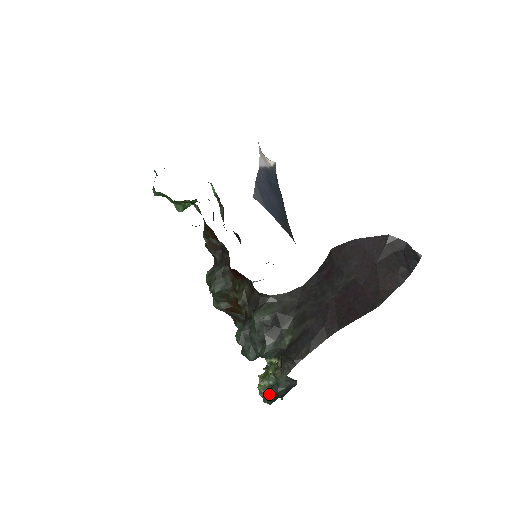
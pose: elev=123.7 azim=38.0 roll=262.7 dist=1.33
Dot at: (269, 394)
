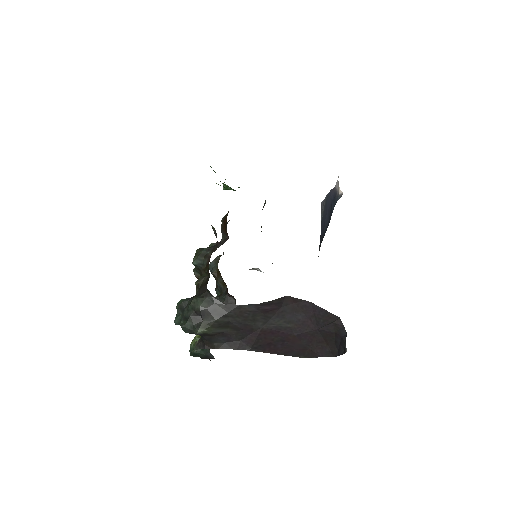
Dot at: (193, 349)
